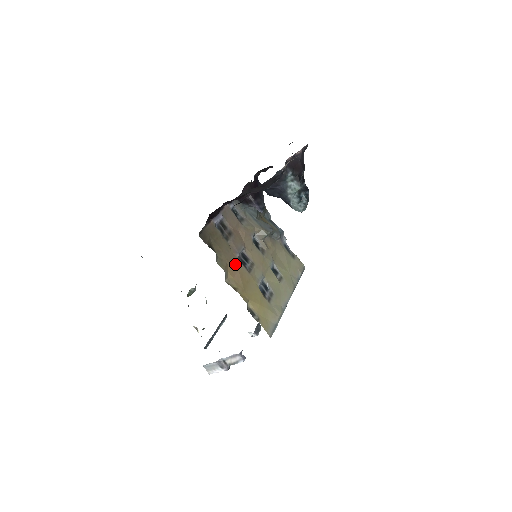
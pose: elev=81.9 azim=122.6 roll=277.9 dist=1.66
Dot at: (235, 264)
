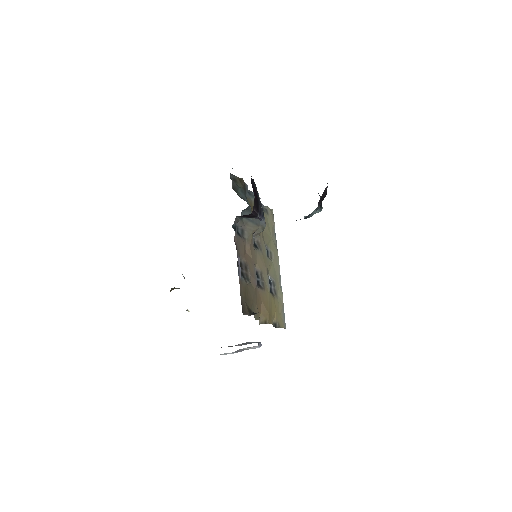
Dot at: (258, 297)
